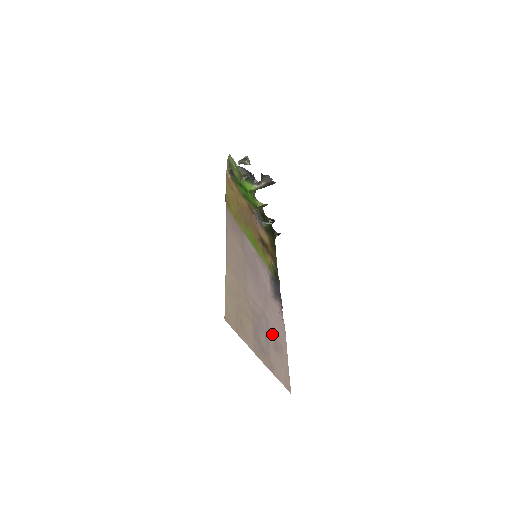
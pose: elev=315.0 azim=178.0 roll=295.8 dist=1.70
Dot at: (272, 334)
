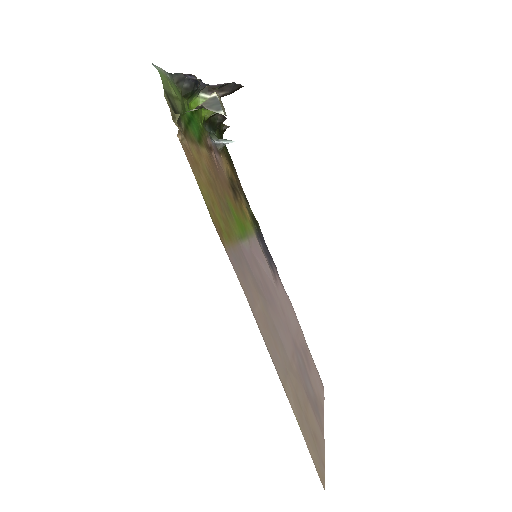
Dot at: (301, 351)
